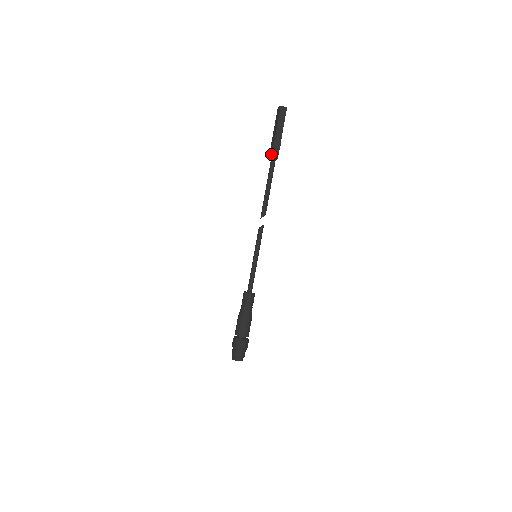
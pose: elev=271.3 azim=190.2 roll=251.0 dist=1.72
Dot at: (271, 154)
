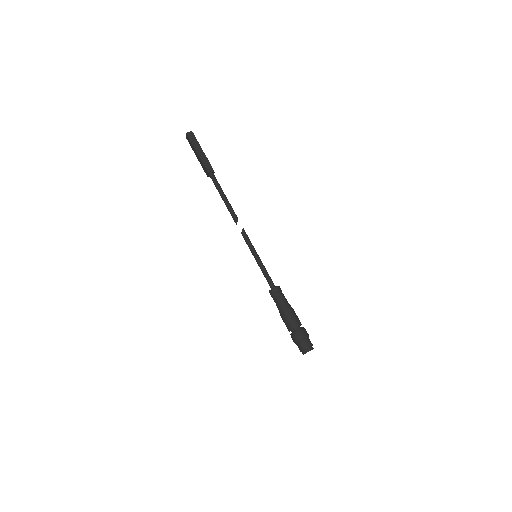
Dot at: (206, 172)
